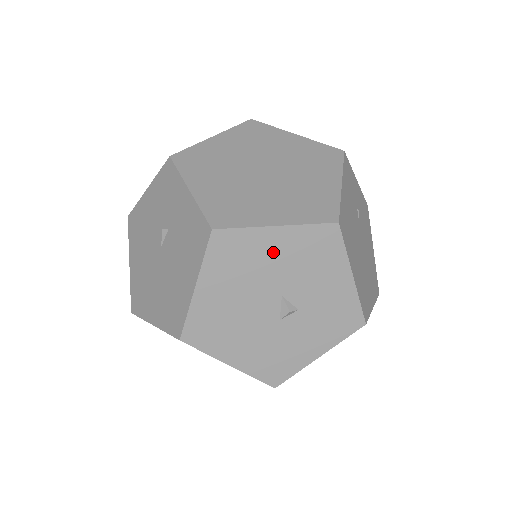
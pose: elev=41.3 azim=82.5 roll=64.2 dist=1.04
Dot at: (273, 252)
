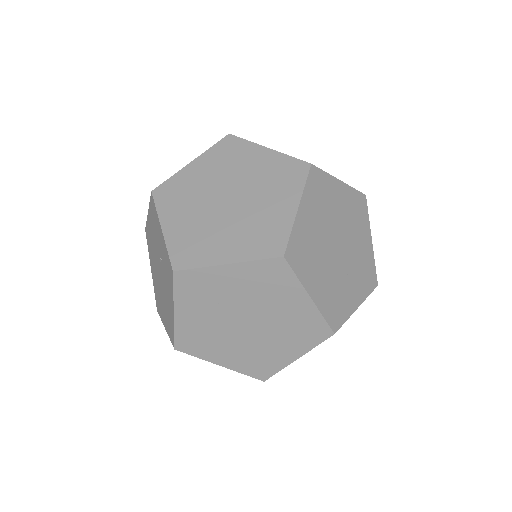
Dot at: occluded
